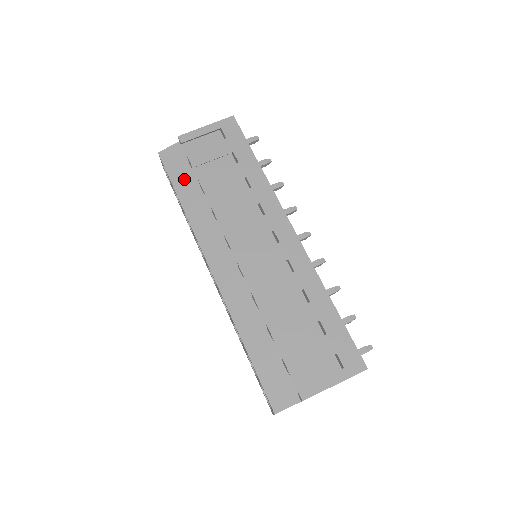
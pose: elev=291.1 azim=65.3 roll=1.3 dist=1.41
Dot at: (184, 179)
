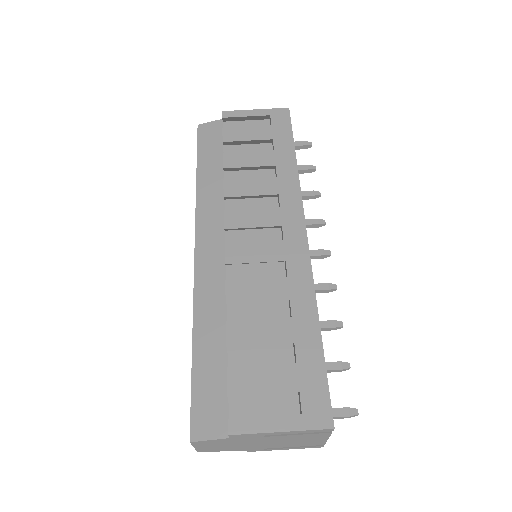
Dot at: (211, 153)
